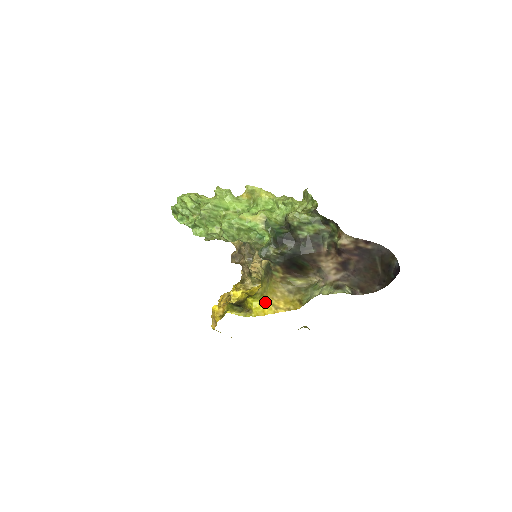
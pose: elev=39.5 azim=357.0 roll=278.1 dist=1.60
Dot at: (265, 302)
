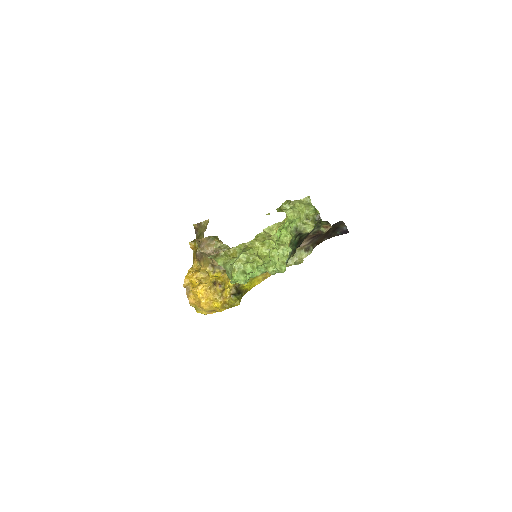
Dot at: (257, 279)
